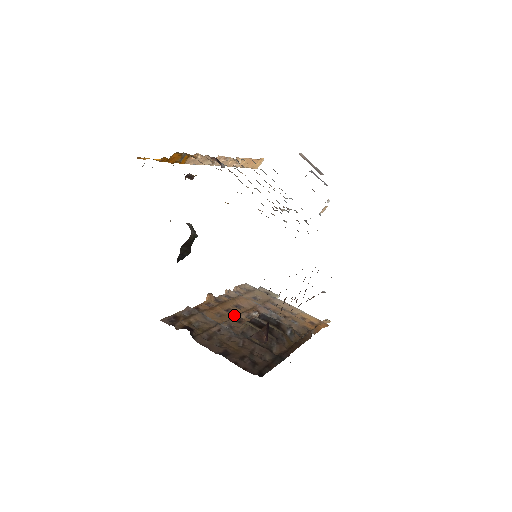
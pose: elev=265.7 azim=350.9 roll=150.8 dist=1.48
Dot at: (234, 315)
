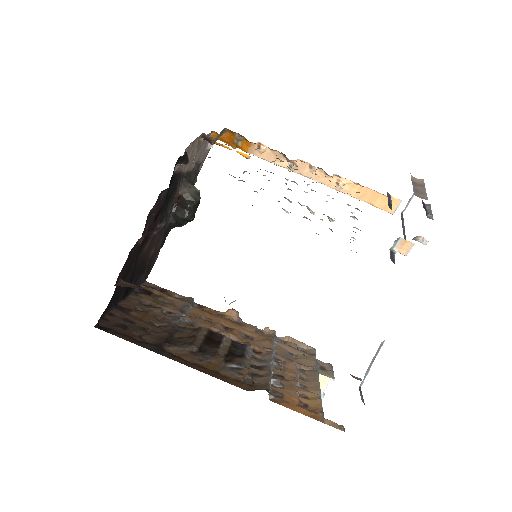
Dot at: (221, 330)
